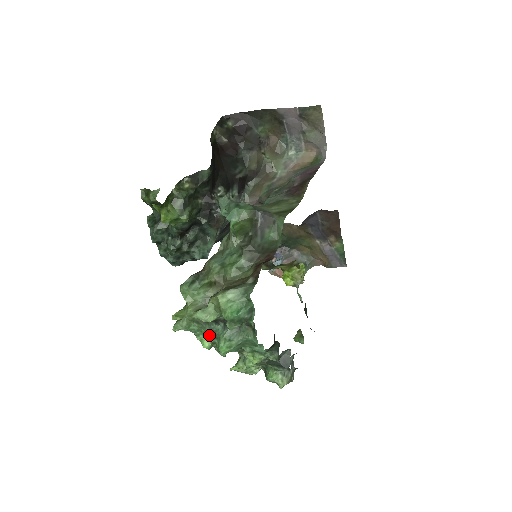
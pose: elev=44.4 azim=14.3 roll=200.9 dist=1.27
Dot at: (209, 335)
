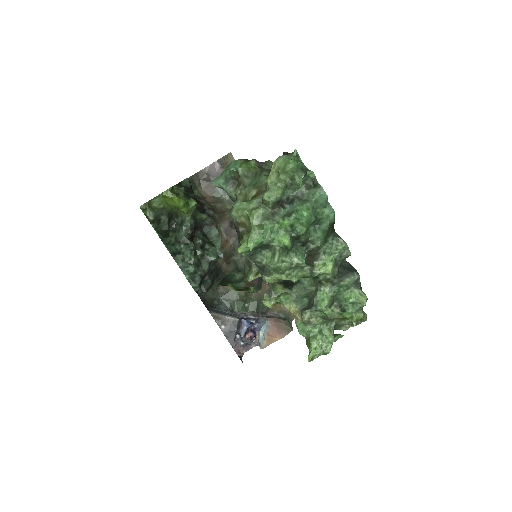
Dot at: (284, 218)
